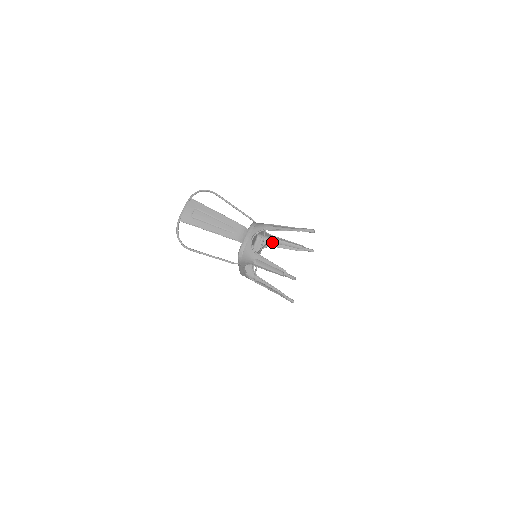
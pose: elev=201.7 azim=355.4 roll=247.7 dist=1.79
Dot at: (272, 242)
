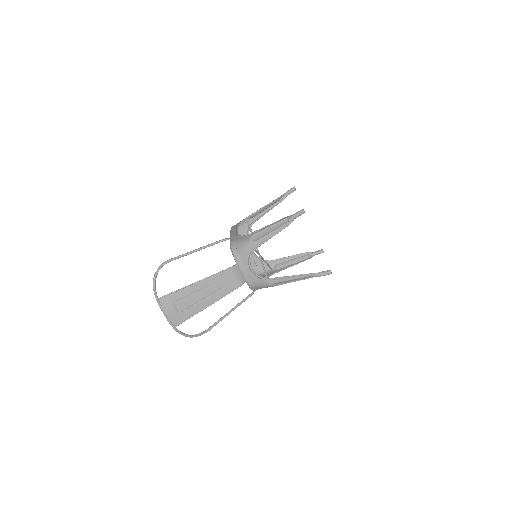
Dot at: (250, 219)
